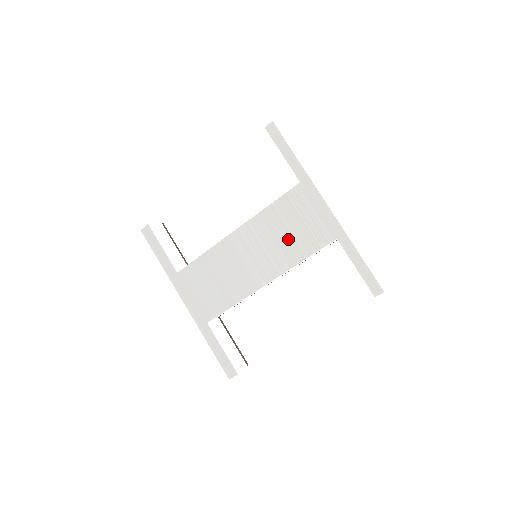
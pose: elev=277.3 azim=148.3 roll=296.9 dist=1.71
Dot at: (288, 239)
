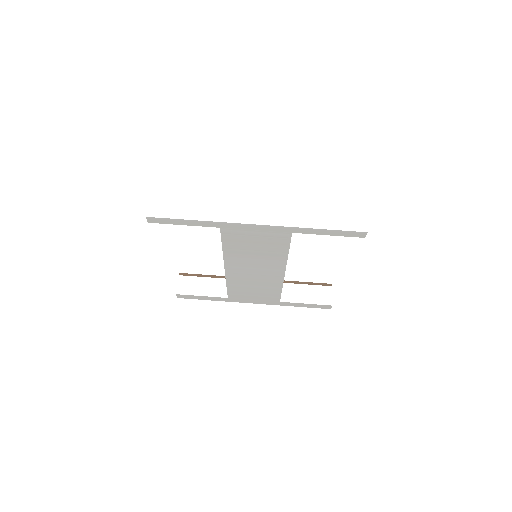
Dot at: (262, 252)
